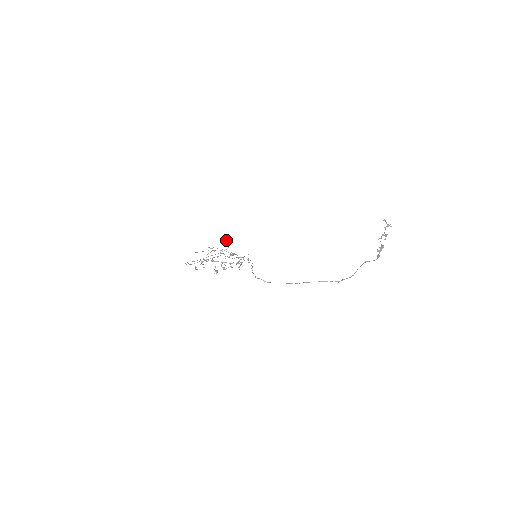
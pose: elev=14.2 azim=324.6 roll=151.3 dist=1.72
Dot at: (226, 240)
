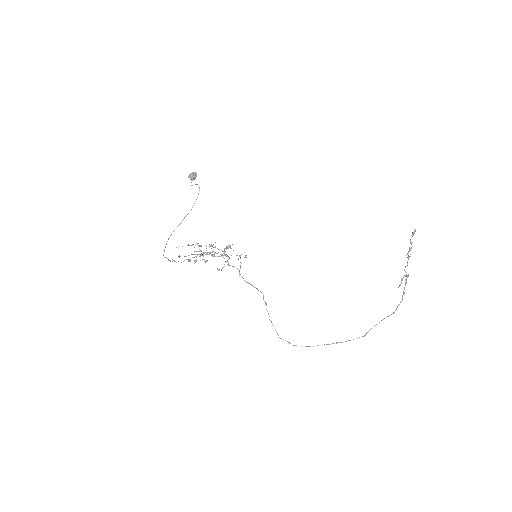
Dot at: (193, 177)
